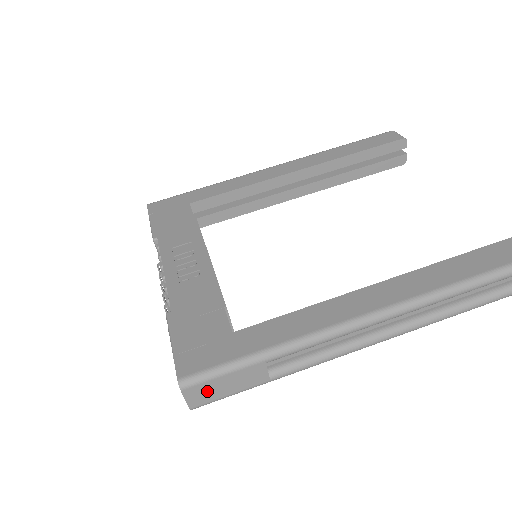
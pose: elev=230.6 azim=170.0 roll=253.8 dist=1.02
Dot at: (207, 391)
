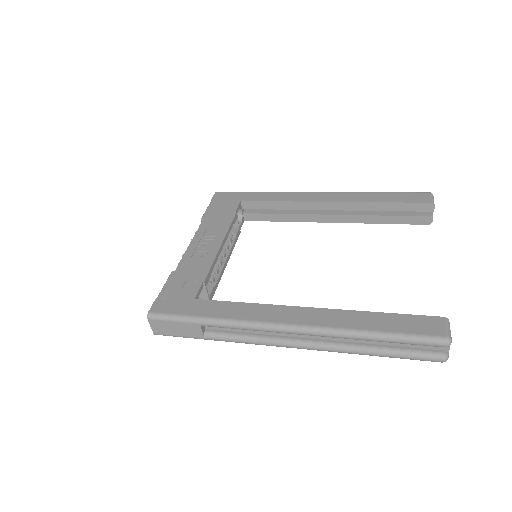
Dot at: (164, 327)
